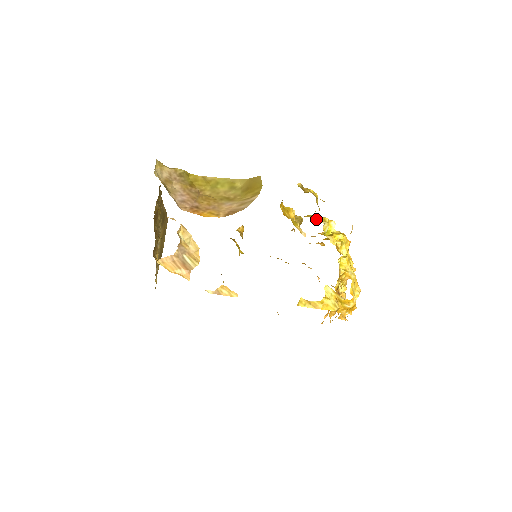
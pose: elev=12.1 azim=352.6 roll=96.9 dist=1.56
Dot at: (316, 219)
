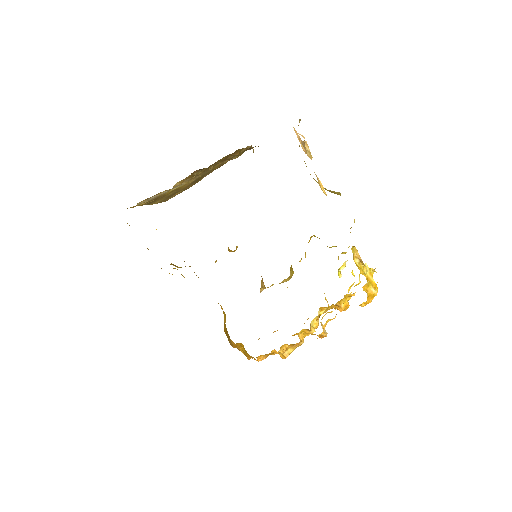
Dot at: (338, 257)
